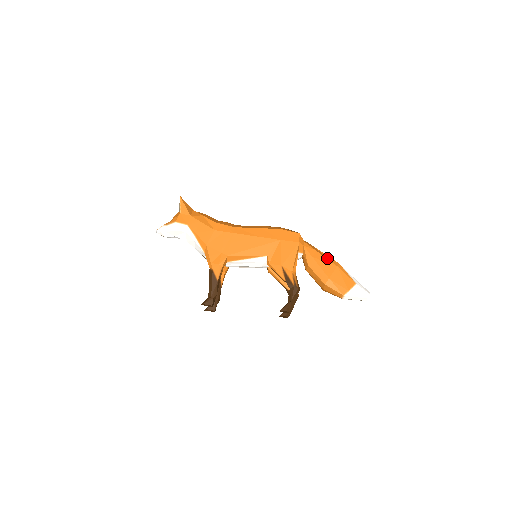
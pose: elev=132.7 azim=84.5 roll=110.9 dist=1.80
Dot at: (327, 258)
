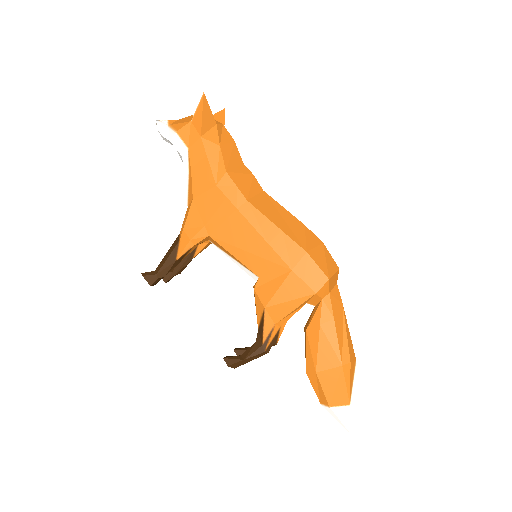
Dot at: (340, 341)
